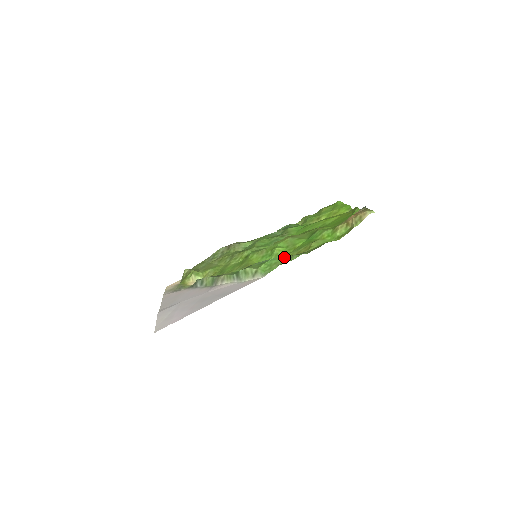
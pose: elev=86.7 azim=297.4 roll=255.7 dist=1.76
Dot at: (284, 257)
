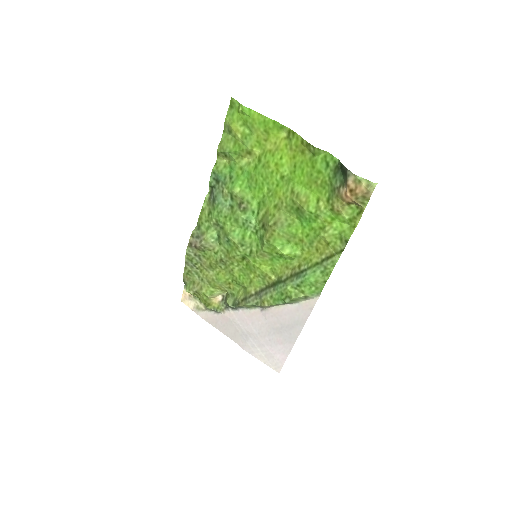
Dot at: (315, 270)
